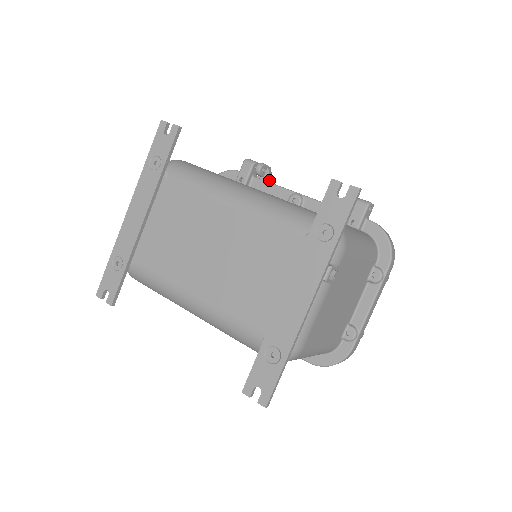
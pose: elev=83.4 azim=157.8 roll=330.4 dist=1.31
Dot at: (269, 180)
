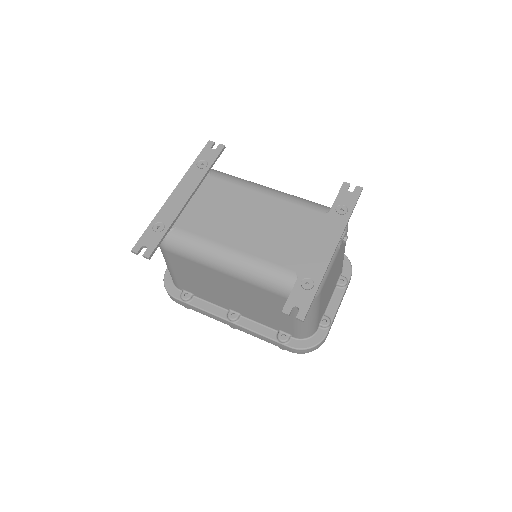
Dot at: occluded
